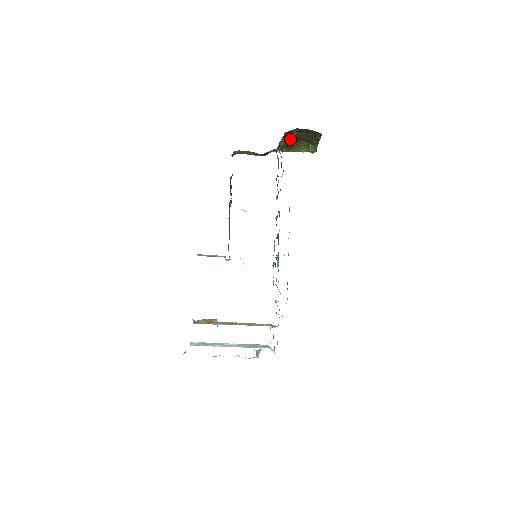
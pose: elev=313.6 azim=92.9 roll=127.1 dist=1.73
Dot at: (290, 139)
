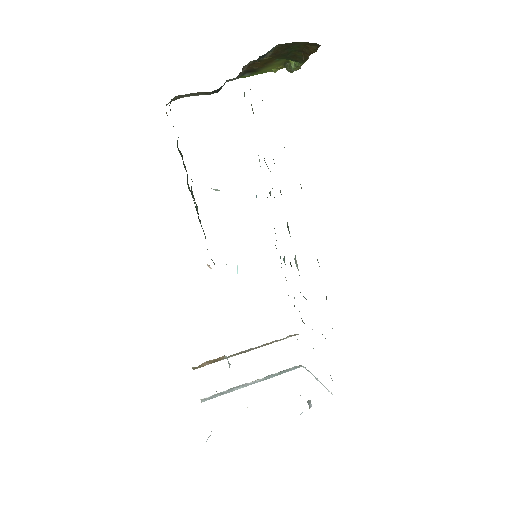
Dot at: (260, 60)
